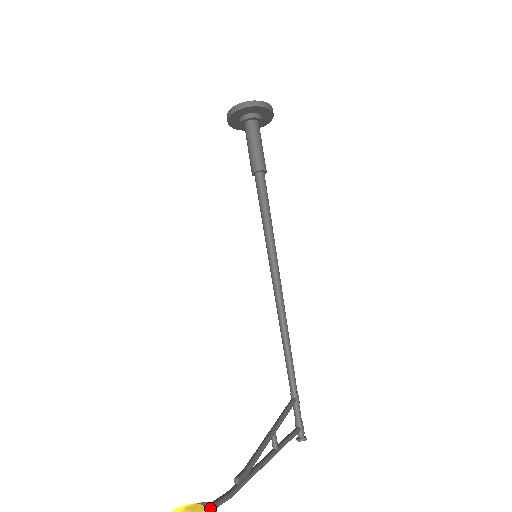
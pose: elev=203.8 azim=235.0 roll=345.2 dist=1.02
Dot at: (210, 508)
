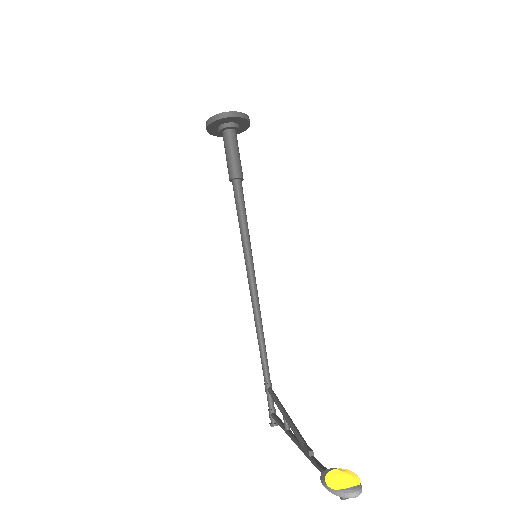
Dot at: occluded
